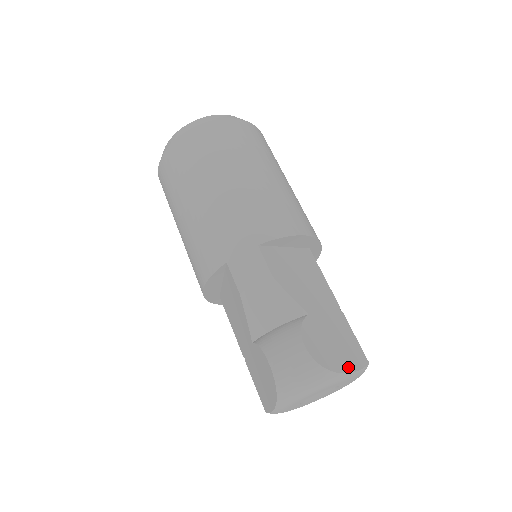
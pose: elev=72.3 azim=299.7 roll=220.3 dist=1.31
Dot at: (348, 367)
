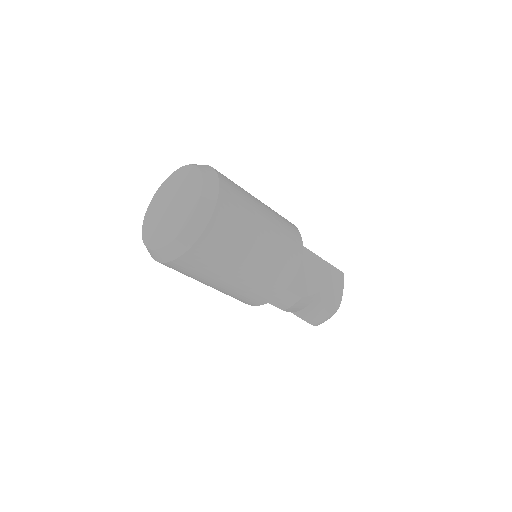
Dot at: (341, 292)
